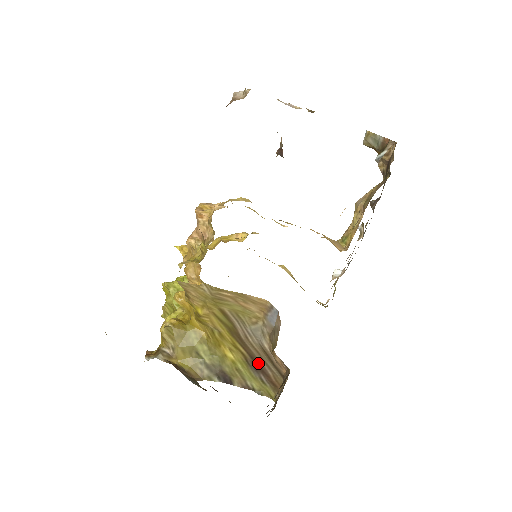
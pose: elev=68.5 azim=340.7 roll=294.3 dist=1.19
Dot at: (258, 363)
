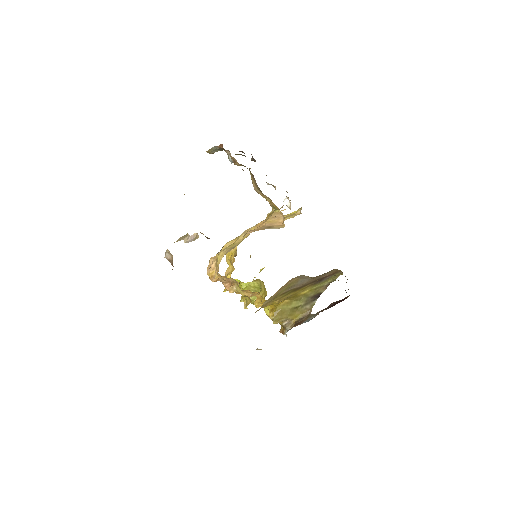
Dot at: (319, 279)
